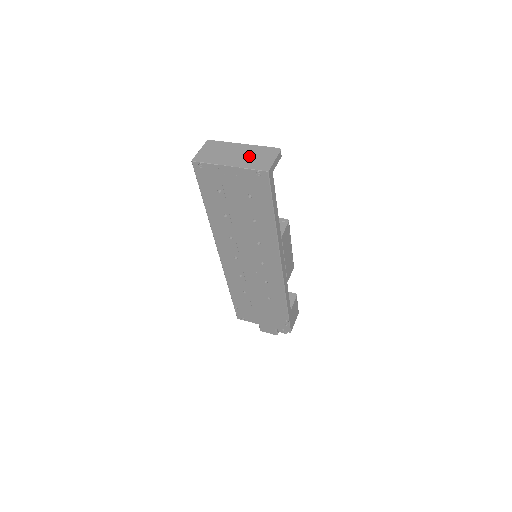
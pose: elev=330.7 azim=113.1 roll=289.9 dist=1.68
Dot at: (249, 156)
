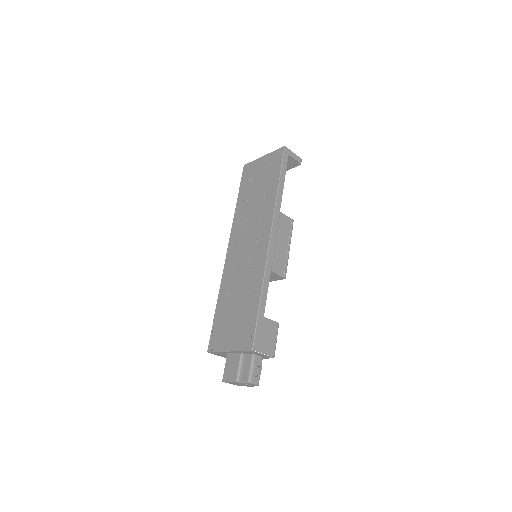
Dot at: occluded
